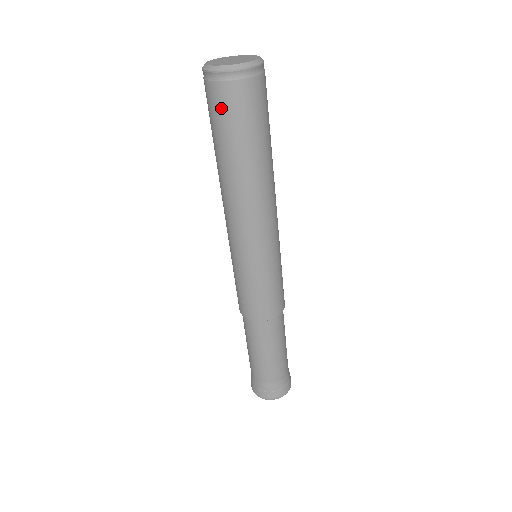
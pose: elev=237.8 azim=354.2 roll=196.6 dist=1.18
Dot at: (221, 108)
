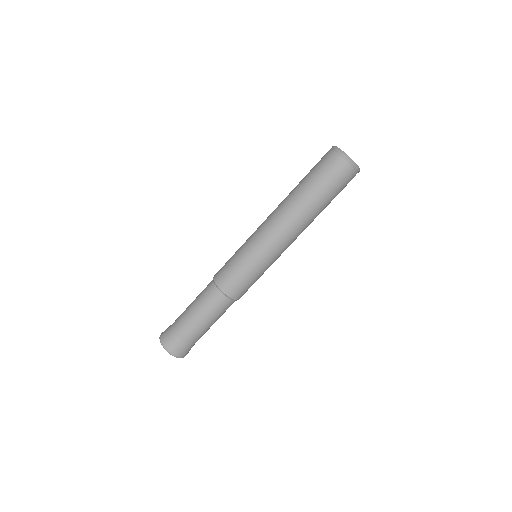
Dot at: (320, 163)
